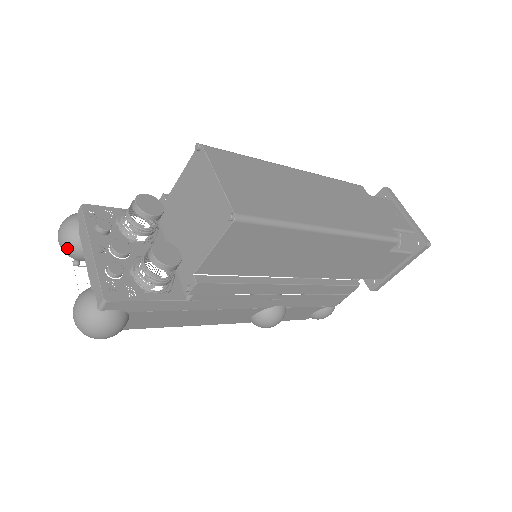
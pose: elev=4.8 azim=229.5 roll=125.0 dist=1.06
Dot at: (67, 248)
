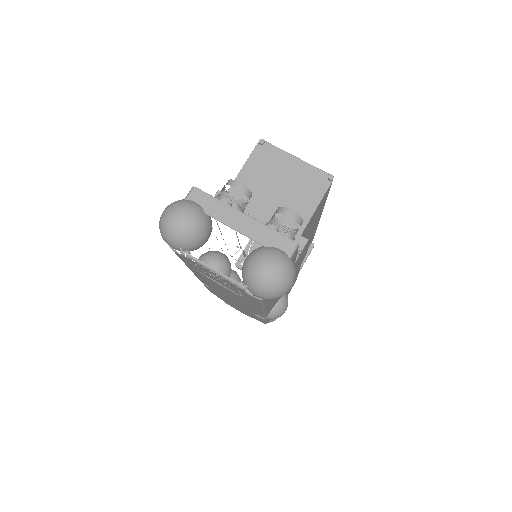
Dot at: (196, 229)
